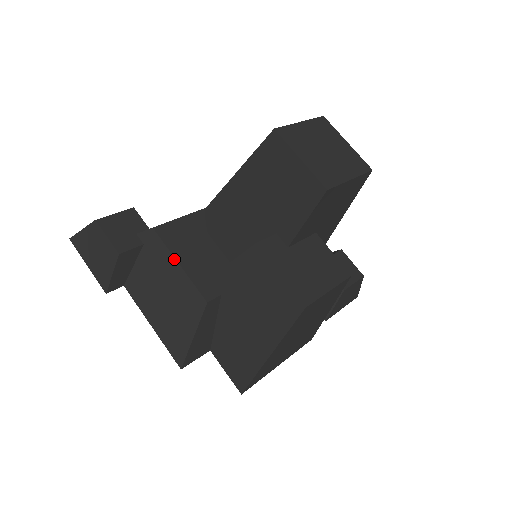
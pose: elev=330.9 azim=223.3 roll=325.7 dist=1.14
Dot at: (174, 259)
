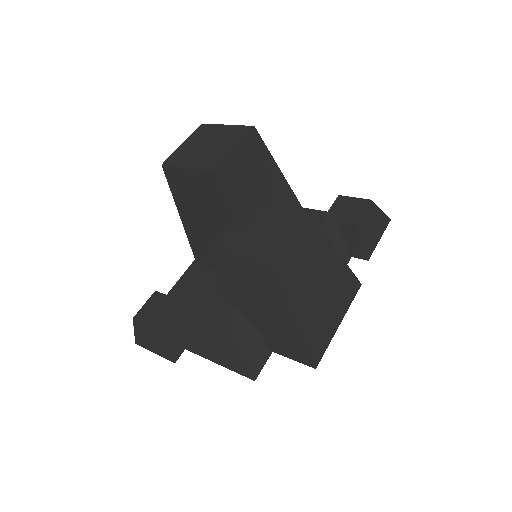
Dot at: (191, 304)
